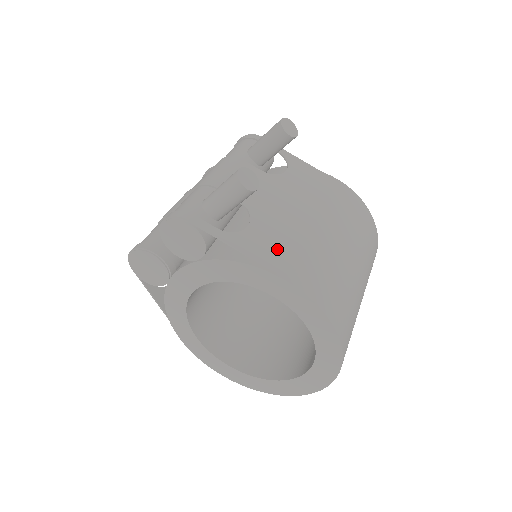
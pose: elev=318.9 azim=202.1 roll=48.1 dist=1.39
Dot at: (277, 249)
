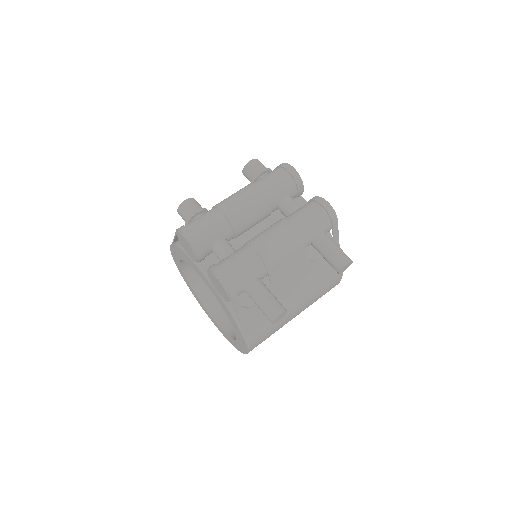
Dot at: (259, 322)
